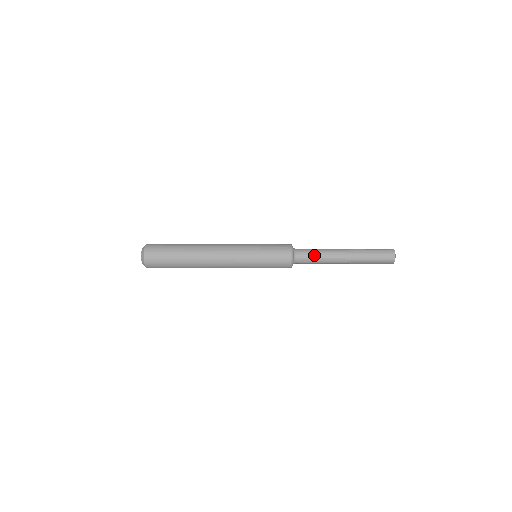
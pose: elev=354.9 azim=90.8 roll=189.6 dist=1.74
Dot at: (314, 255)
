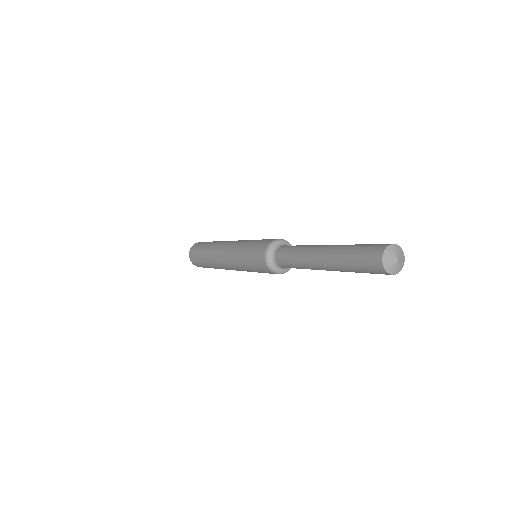
Dot at: (290, 259)
